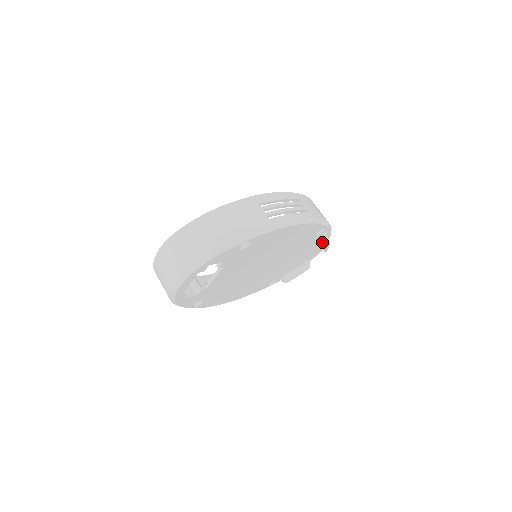
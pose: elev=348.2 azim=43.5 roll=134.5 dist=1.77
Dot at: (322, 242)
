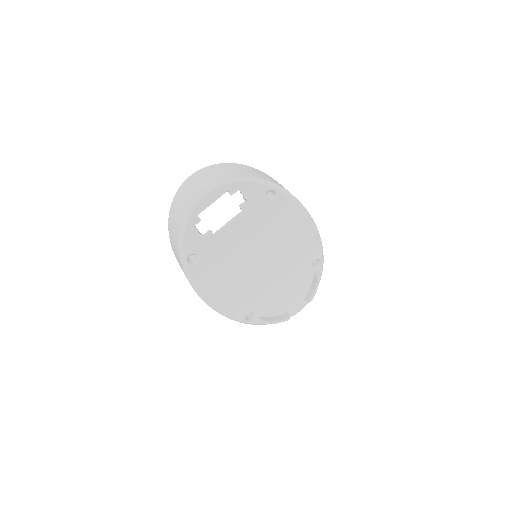
Dot at: (309, 289)
